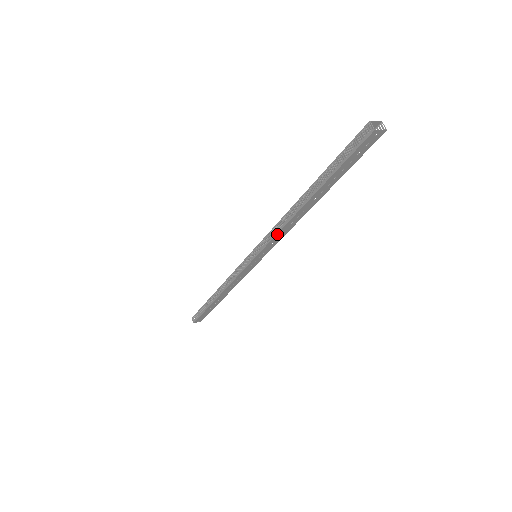
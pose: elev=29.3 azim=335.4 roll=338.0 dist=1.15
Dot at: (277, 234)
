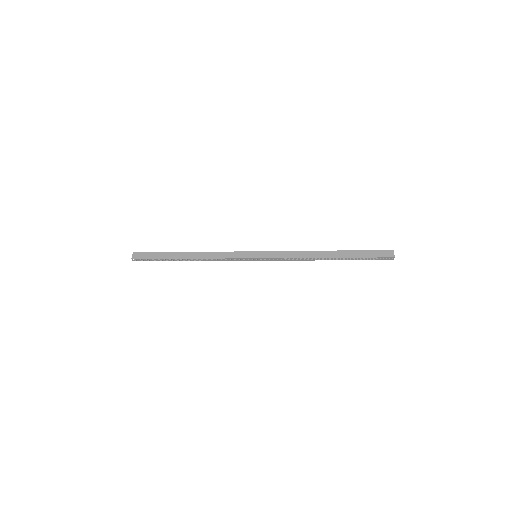
Dot at: (292, 260)
